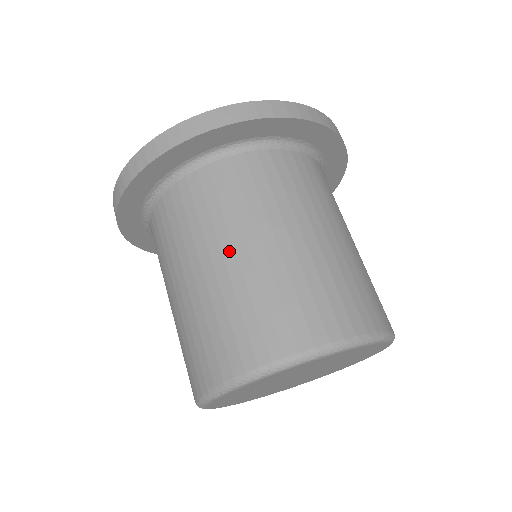
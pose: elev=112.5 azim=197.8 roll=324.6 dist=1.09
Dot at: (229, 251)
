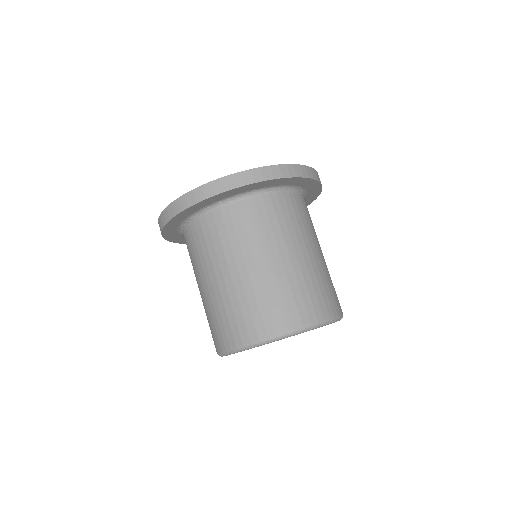
Dot at: (202, 285)
